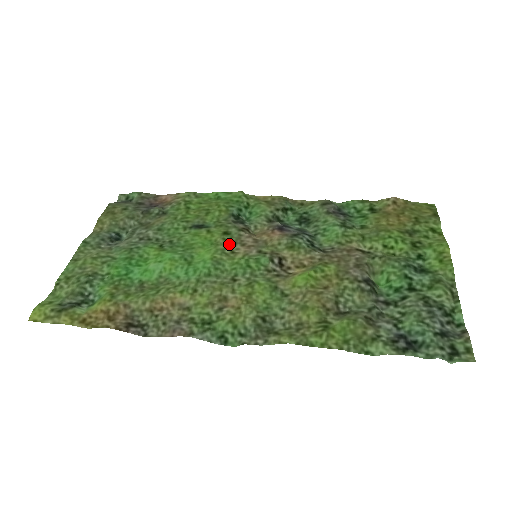
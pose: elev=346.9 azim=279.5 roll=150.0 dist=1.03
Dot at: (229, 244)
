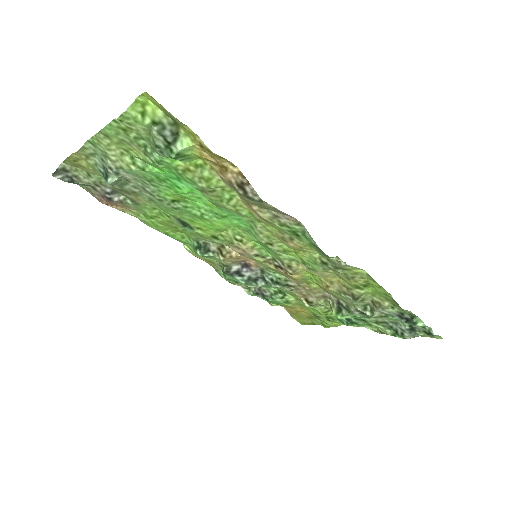
Dot at: (230, 239)
